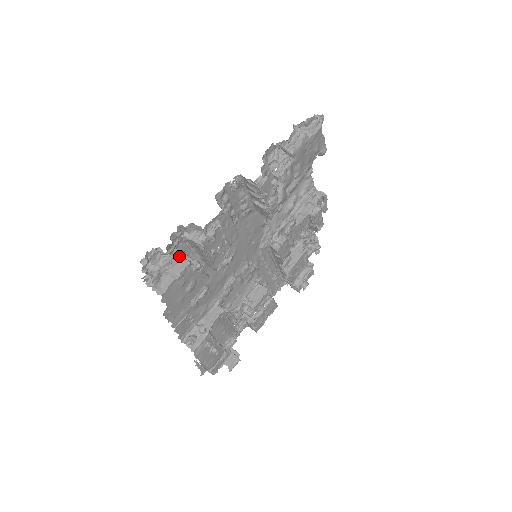
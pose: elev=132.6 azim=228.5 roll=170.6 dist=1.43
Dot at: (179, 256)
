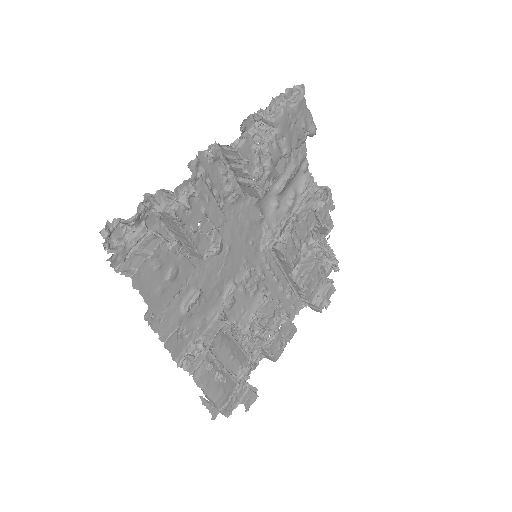
Dot at: (152, 236)
